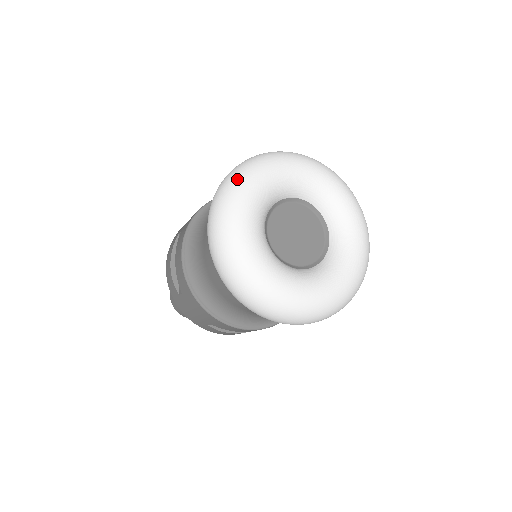
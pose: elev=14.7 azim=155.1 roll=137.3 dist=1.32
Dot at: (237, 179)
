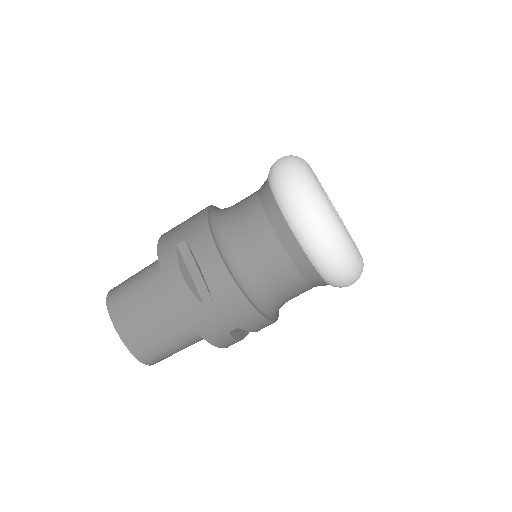
Dot at: occluded
